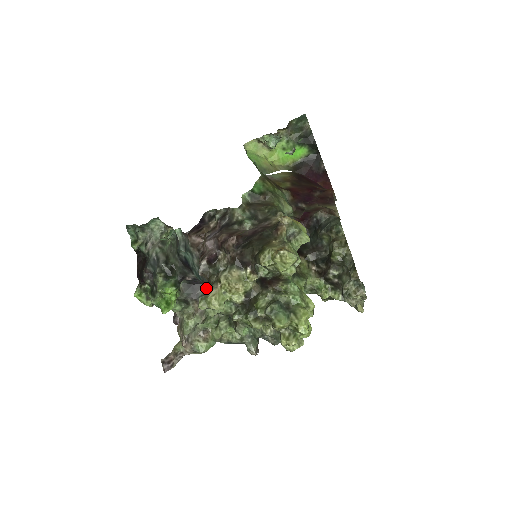
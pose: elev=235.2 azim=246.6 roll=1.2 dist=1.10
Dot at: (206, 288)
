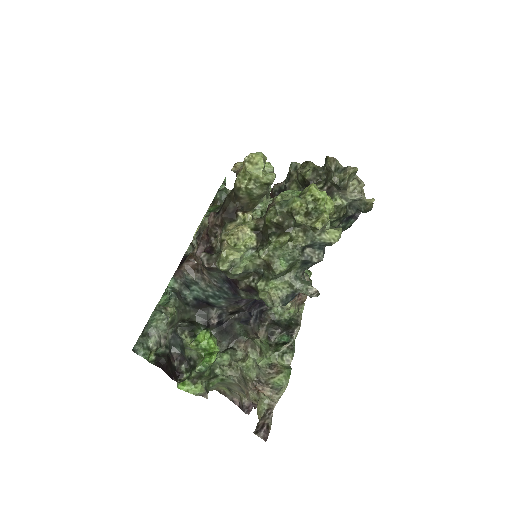
Dot at: (238, 323)
